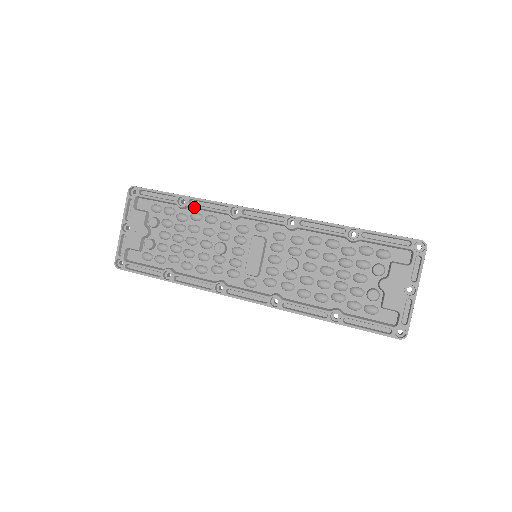
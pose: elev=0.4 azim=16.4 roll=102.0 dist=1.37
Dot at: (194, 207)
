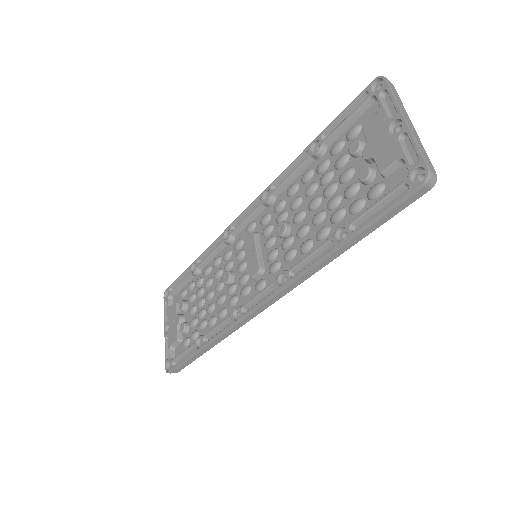
Dot at: (202, 263)
